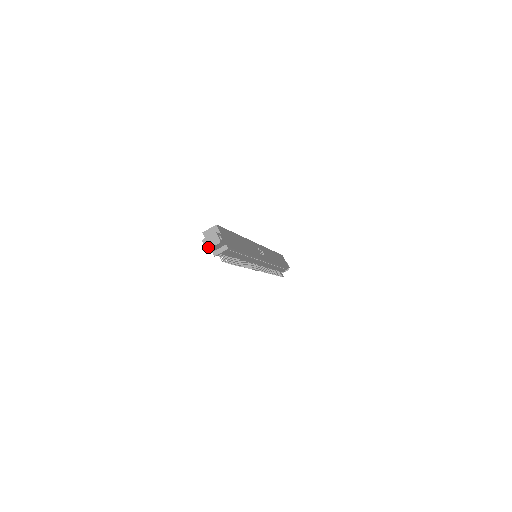
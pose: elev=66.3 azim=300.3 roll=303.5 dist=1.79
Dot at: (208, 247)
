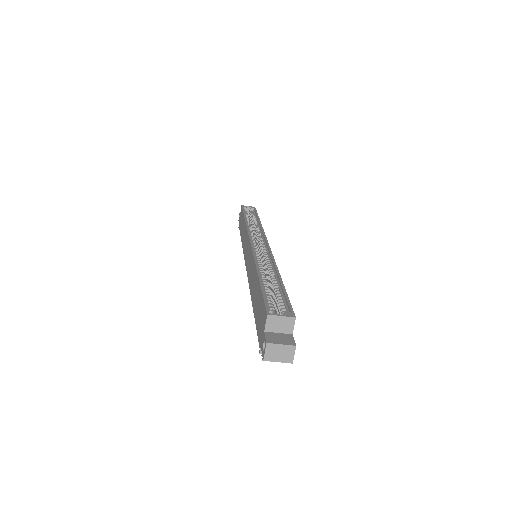
Dot at: (269, 358)
